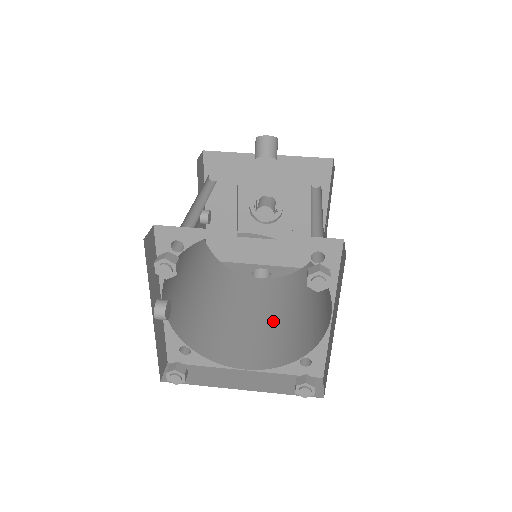
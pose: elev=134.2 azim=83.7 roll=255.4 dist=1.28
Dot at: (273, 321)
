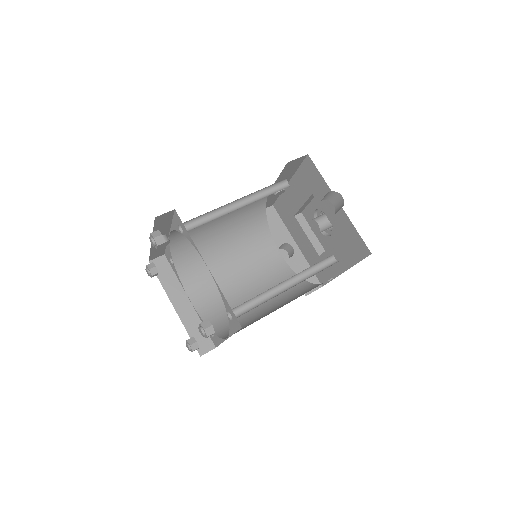
Dot at: (241, 290)
